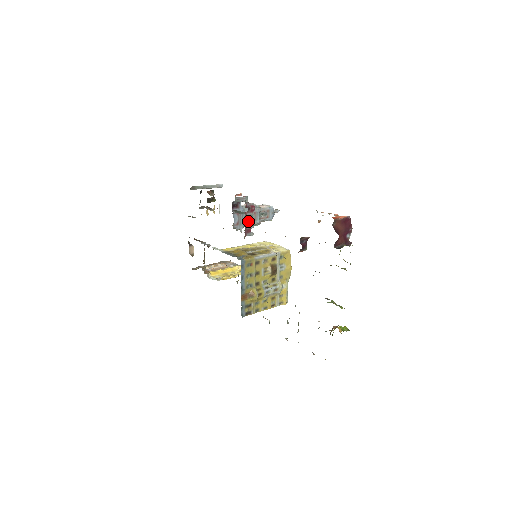
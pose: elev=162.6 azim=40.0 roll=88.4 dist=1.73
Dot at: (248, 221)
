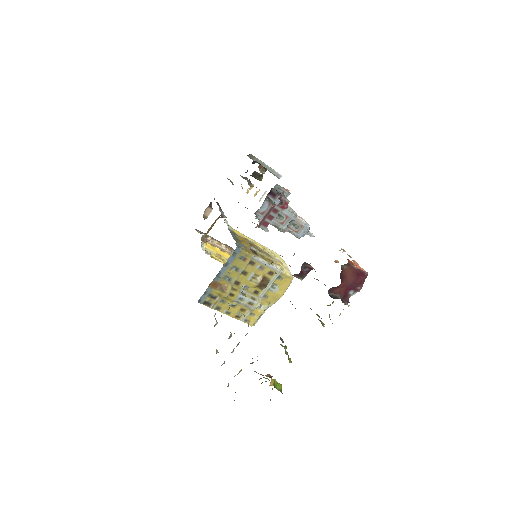
Dot at: (272, 214)
